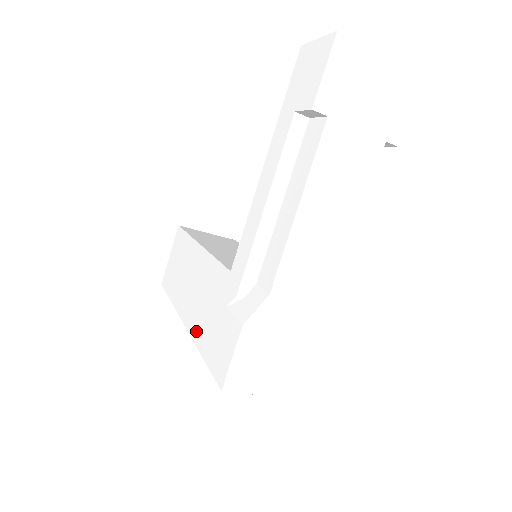
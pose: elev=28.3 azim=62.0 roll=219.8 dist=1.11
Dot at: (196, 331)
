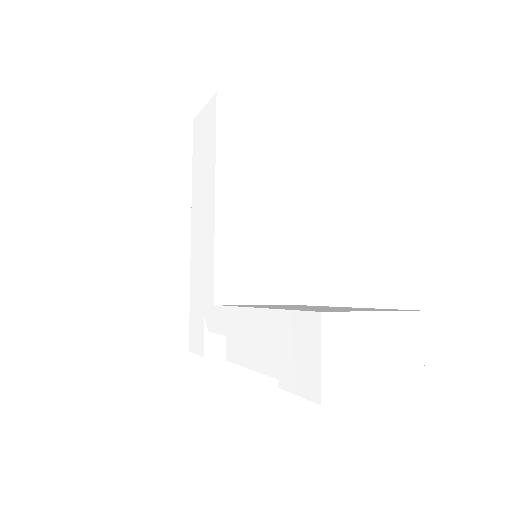
Dot at: (193, 270)
